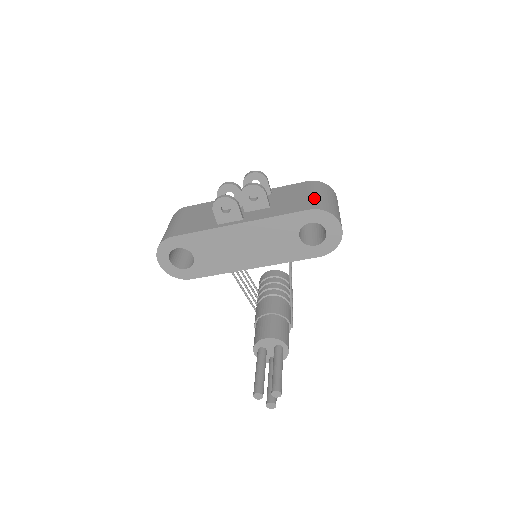
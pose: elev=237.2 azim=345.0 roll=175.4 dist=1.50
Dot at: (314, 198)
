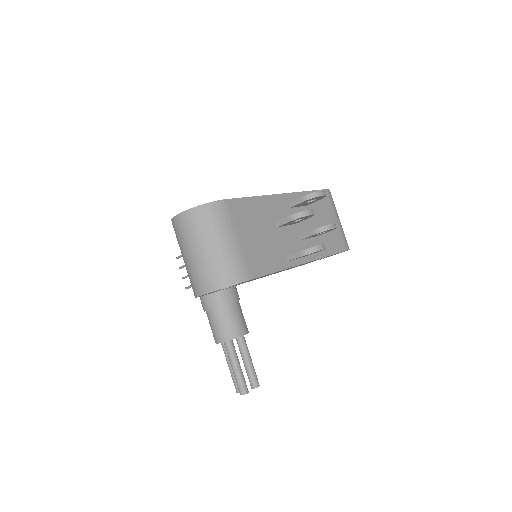
Dot at: (342, 229)
